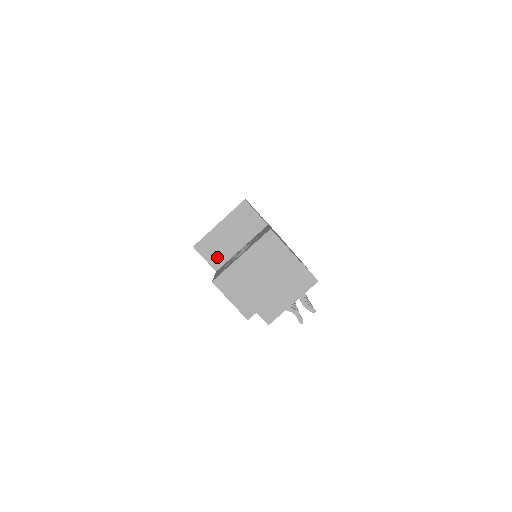
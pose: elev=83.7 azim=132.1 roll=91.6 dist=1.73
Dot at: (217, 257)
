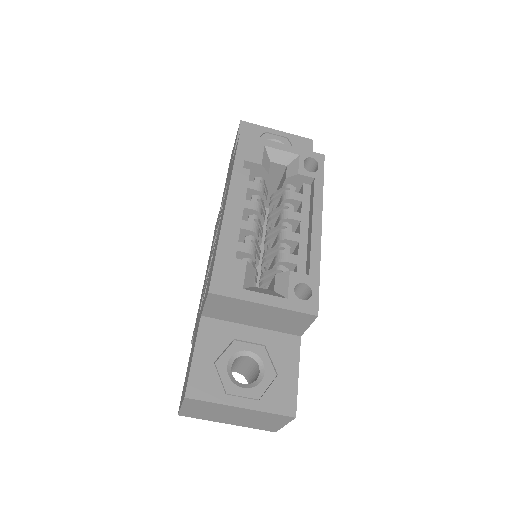
Dot at: (219, 312)
